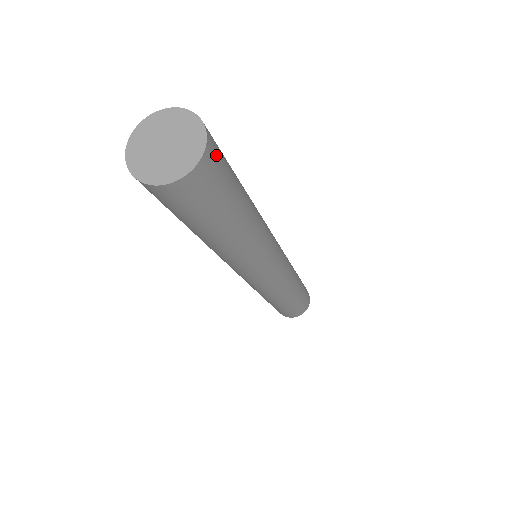
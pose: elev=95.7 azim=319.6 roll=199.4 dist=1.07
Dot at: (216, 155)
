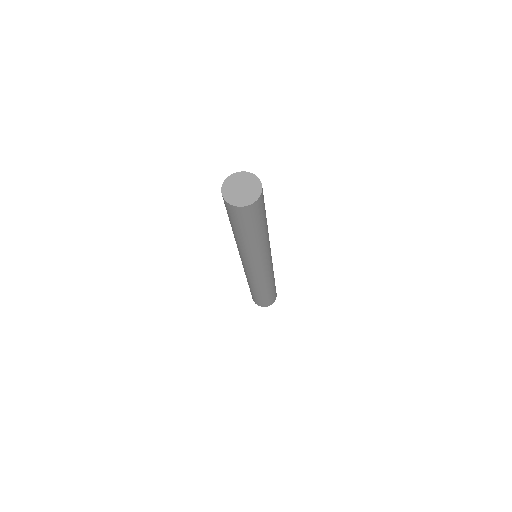
Dot at: occluded
